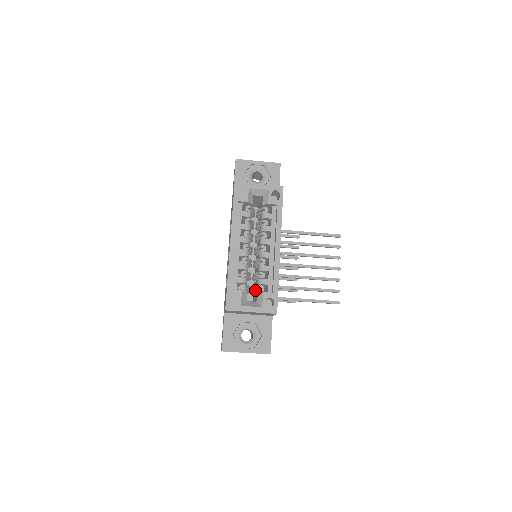
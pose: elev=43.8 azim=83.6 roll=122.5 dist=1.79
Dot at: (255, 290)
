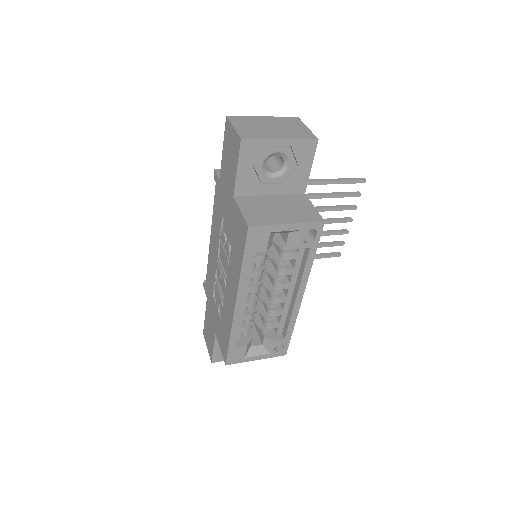
Dot at: (259, 326)
